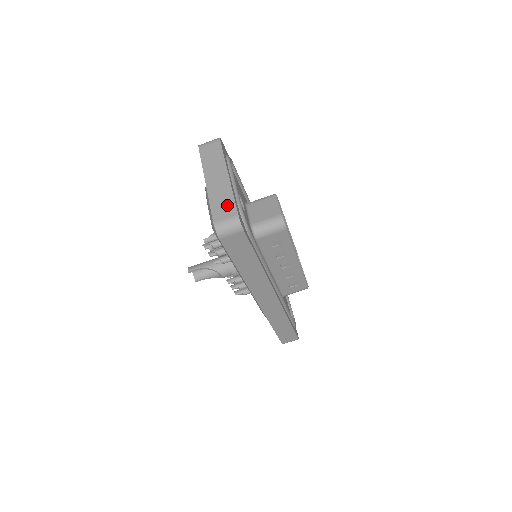
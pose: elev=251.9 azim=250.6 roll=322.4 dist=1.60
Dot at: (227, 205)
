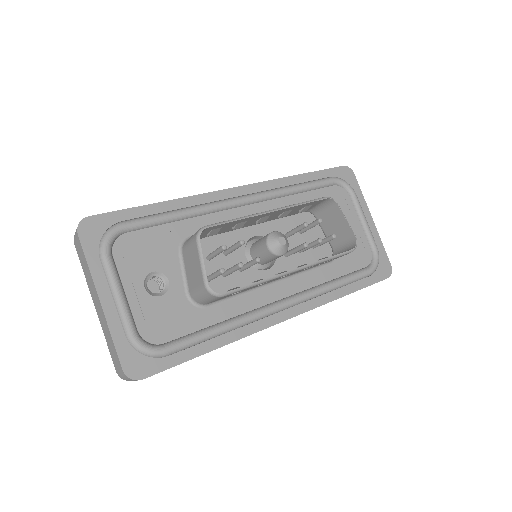
Dot at: (113, 352)
